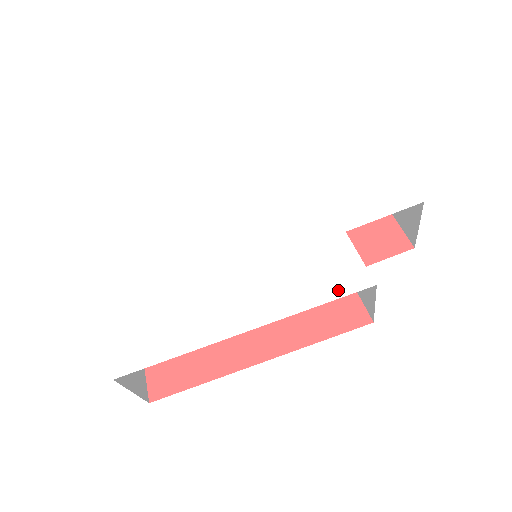
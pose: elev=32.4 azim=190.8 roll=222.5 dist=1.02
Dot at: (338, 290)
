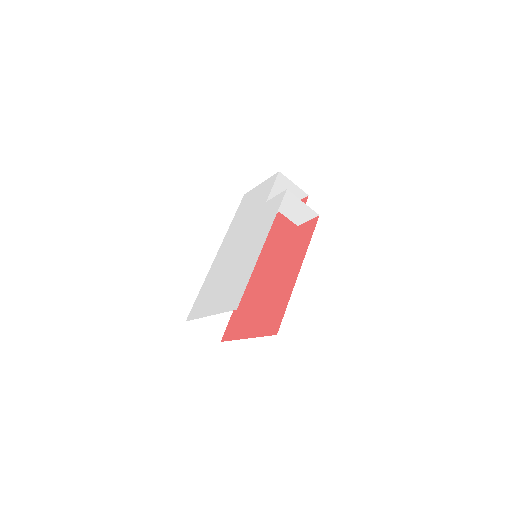
Dot at: (278, 204)
